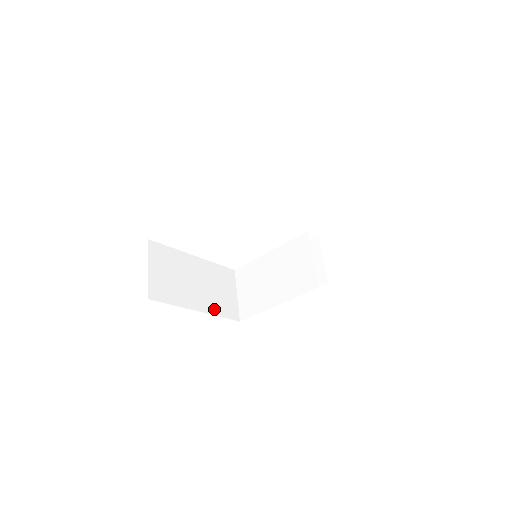
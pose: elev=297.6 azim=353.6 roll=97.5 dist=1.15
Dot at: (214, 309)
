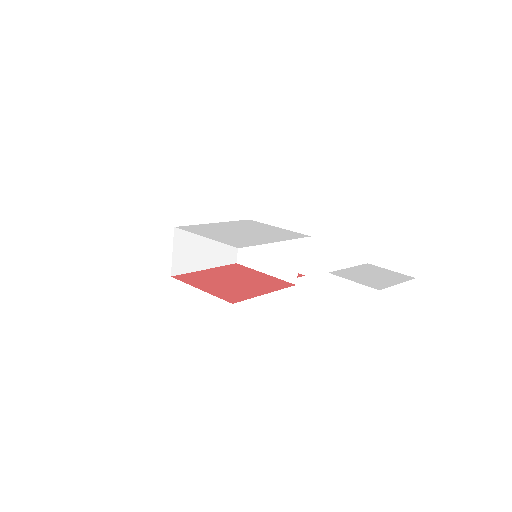
Dot at: (218, 262)
